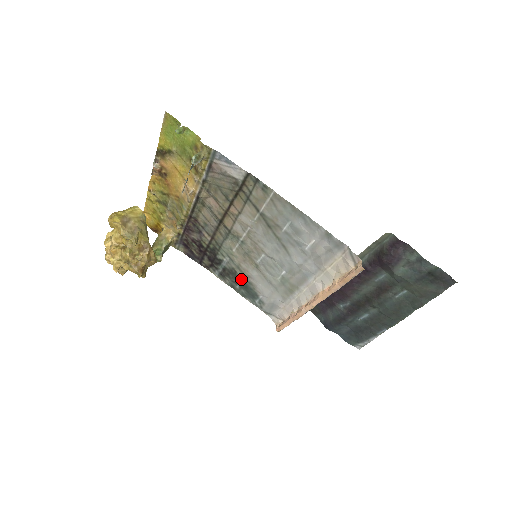
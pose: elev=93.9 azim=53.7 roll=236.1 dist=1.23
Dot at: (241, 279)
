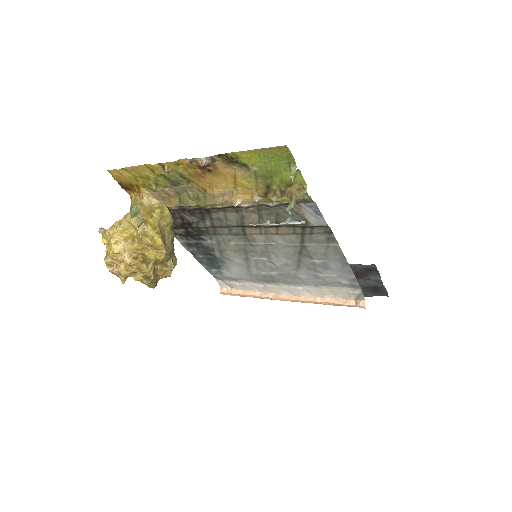
Dot at: (213, 256)
